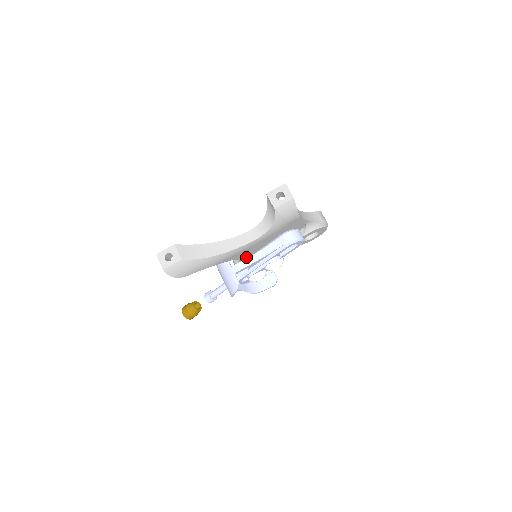
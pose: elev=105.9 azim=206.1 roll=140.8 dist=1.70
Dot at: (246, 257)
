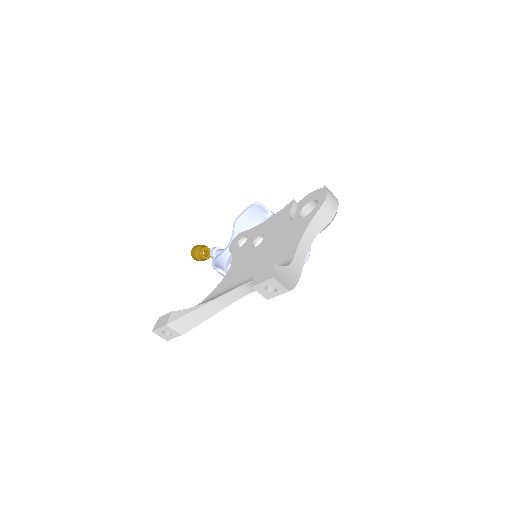
Dot at: occluded
